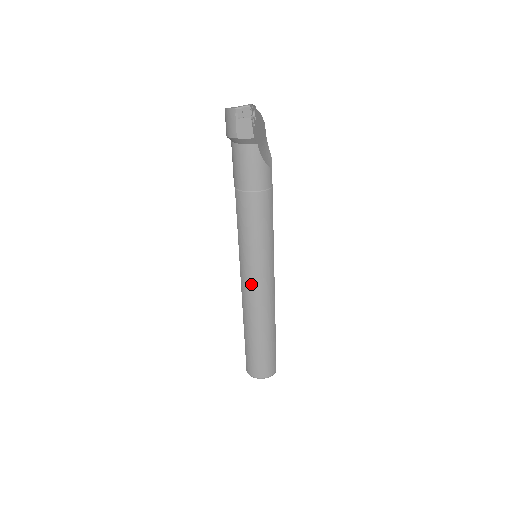
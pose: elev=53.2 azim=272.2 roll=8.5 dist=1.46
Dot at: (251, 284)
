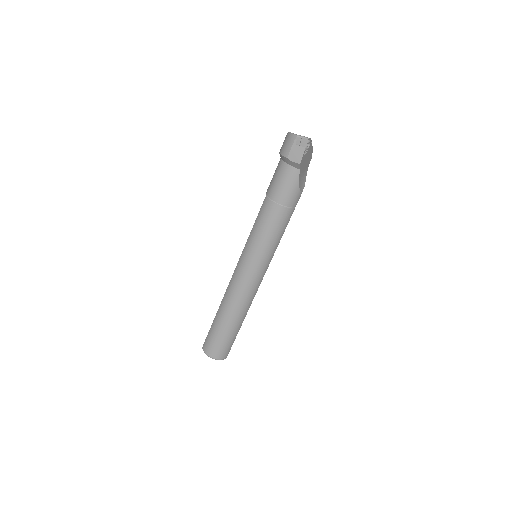
Dot at: (242, 276)
